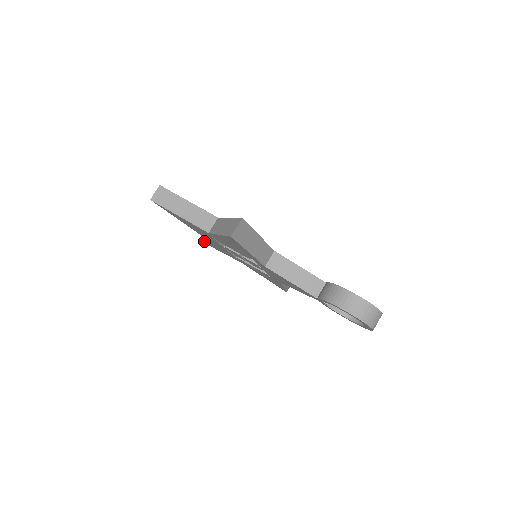
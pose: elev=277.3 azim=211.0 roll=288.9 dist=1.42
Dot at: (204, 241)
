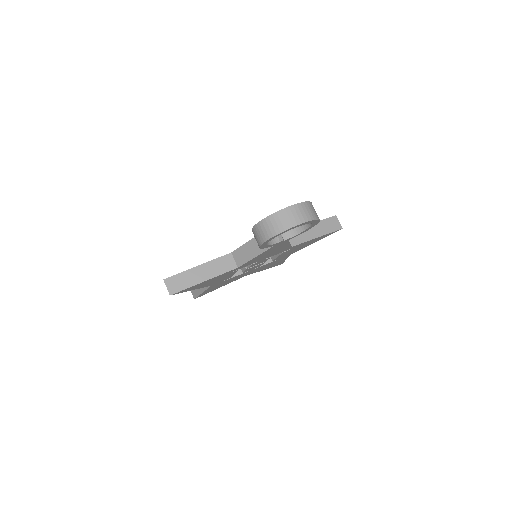
Dot at: occluded
